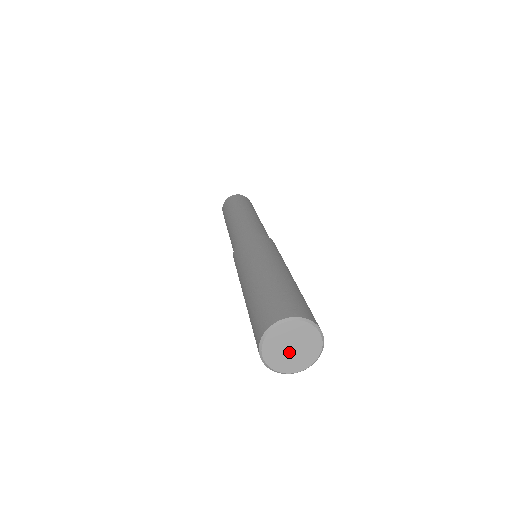
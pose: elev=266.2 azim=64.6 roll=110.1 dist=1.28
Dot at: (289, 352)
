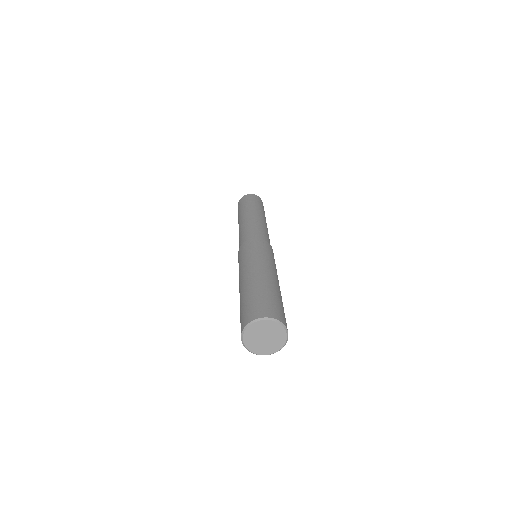
Dot at: (264, 341)
